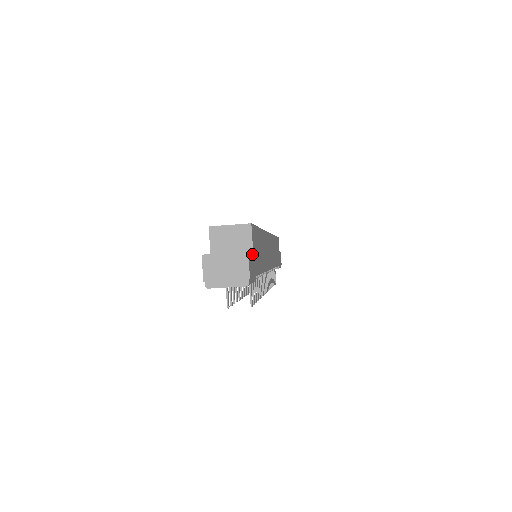
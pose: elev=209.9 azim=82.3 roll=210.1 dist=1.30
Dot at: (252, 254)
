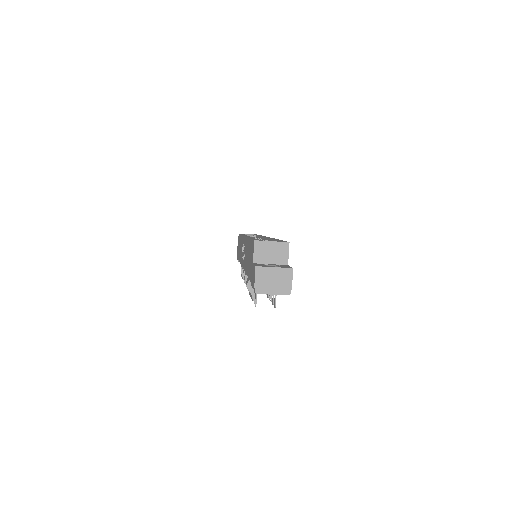
Dot at: occluded
